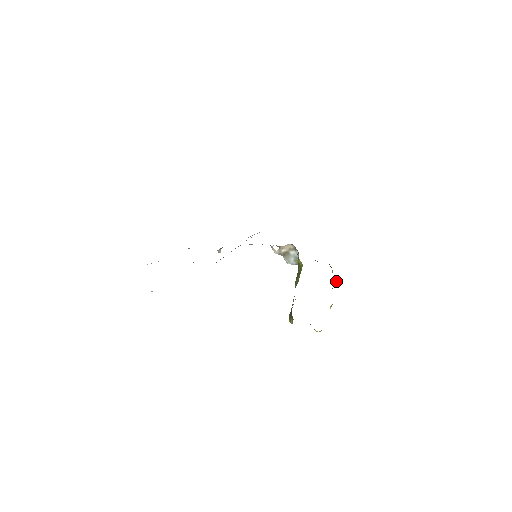
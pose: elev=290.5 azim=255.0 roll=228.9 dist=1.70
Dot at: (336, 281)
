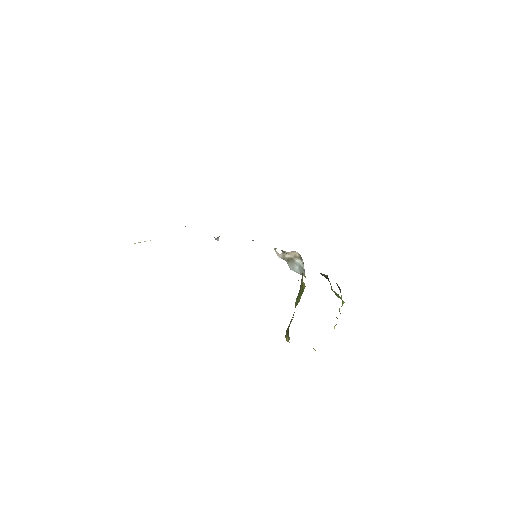
Dot at: (344, 302)
